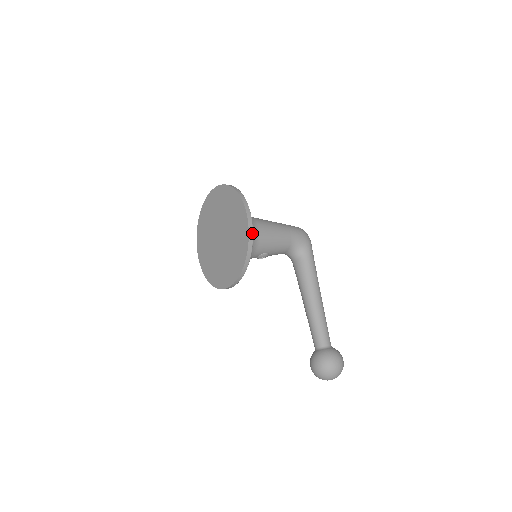
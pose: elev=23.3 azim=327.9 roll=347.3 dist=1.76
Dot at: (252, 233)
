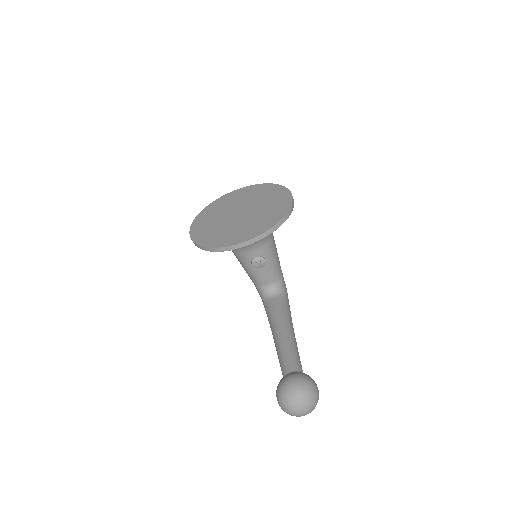
Dot at: (293, 206)
